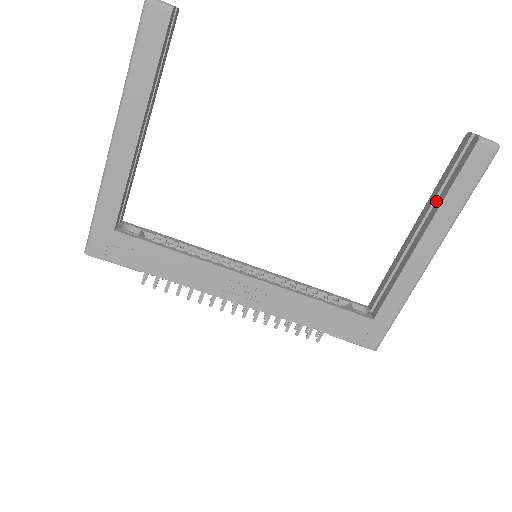
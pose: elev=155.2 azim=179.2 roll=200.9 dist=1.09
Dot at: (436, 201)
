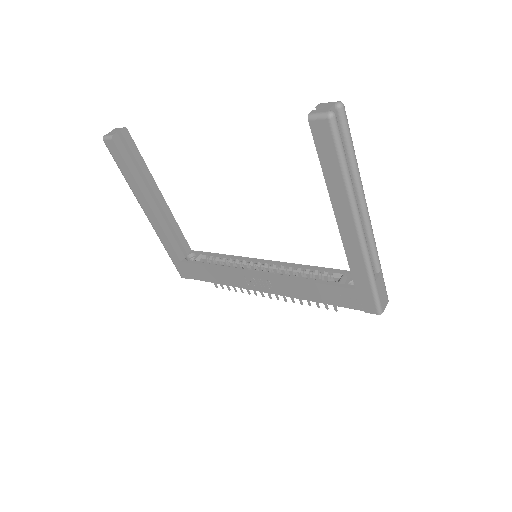
Dot at: occluded
